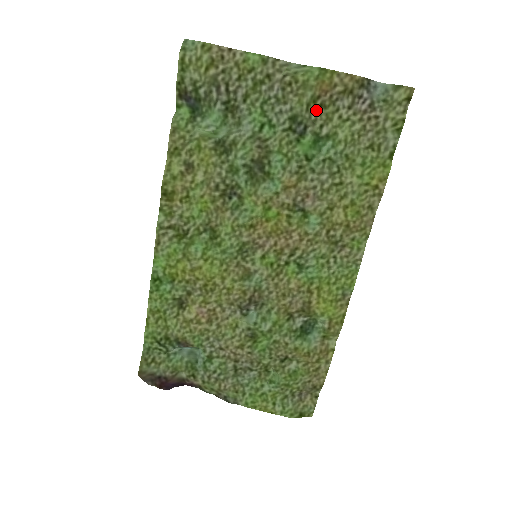
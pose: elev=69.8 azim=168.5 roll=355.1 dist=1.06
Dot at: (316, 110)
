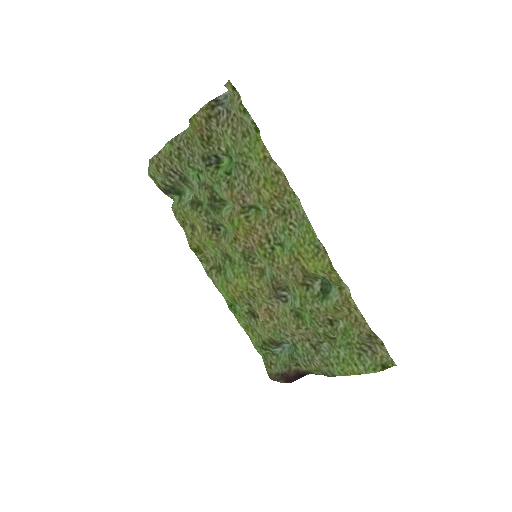
Dot at: (209, 143)
